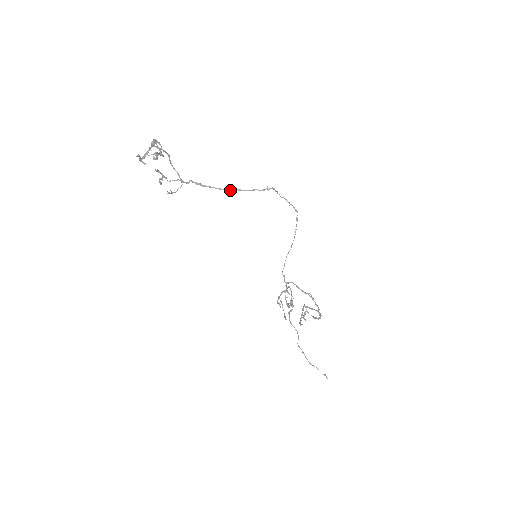
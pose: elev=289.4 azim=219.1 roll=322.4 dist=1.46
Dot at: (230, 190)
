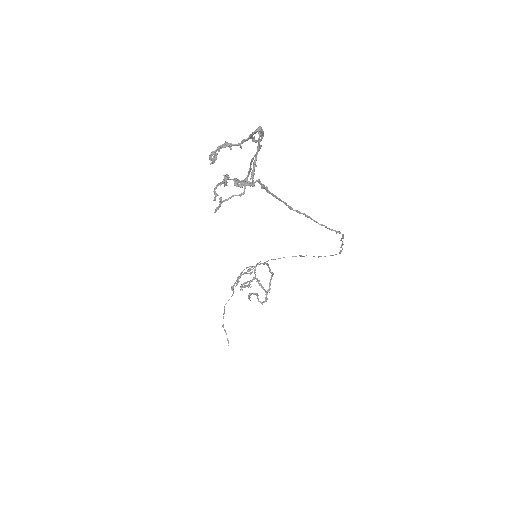
Dot at: (296, 210)
